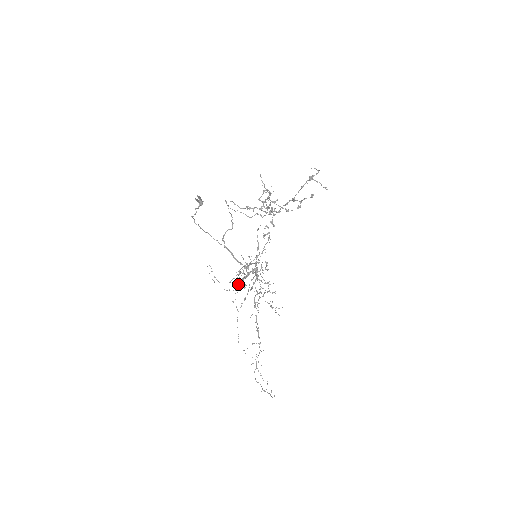
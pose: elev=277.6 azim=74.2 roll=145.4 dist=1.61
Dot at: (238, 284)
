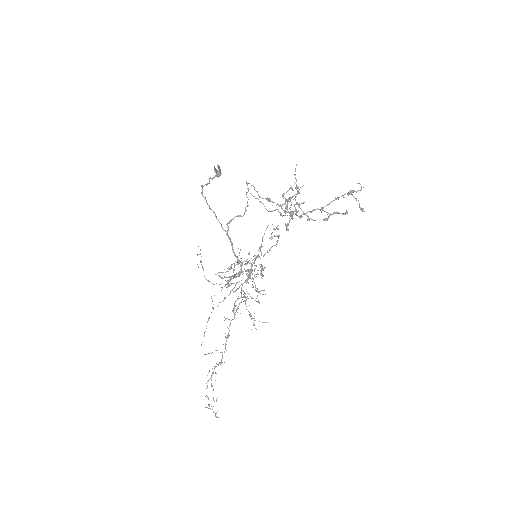
Dot at: (225, 280)
